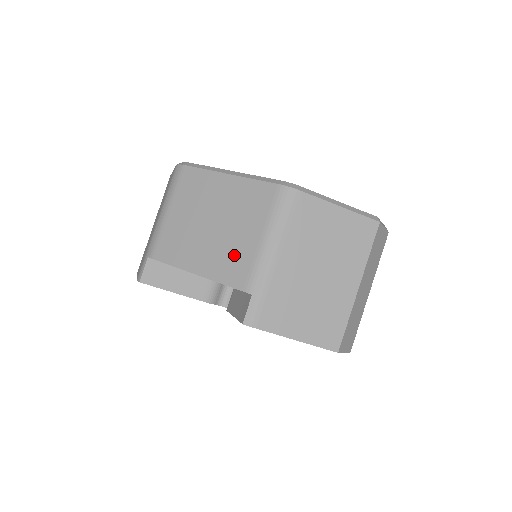
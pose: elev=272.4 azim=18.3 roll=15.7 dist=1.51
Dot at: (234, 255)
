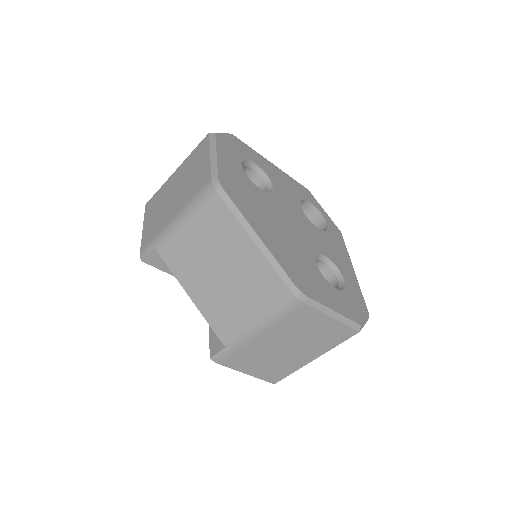
Dot at: (226, 310)
